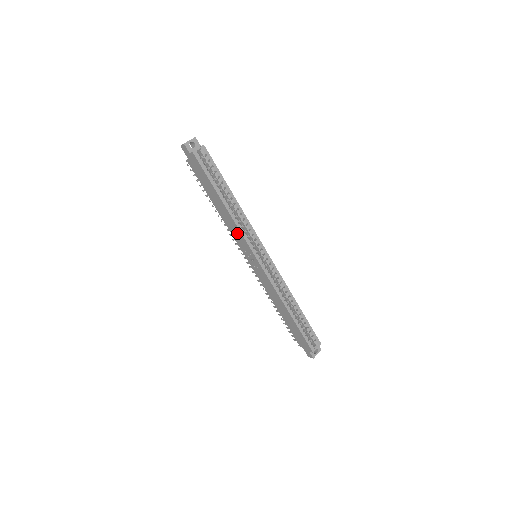
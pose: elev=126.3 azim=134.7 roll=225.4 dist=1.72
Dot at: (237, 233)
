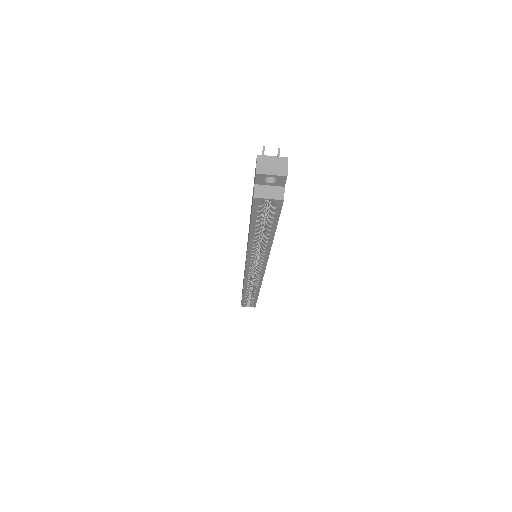
Dot at: (247, 246)
